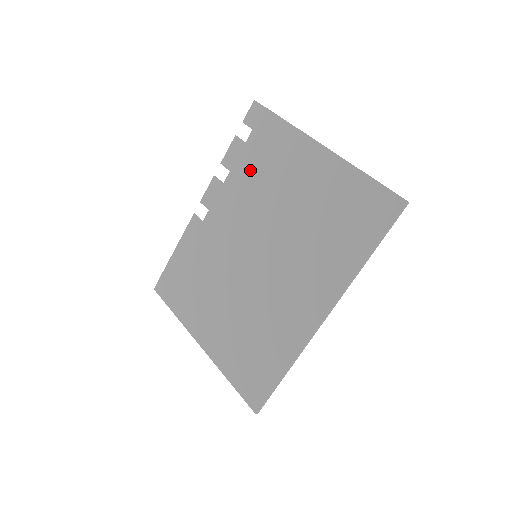
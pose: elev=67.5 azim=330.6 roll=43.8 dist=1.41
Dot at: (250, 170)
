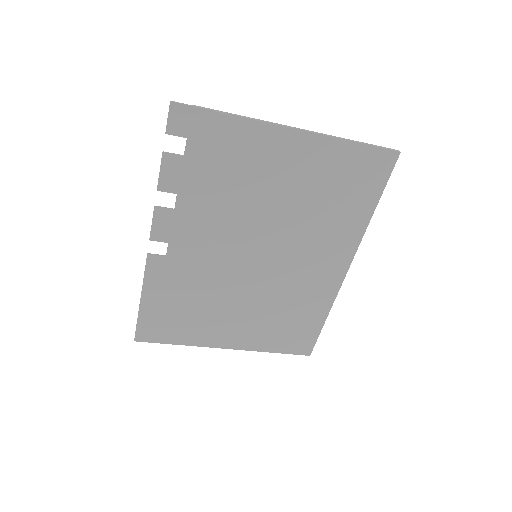
Dot at: (208, 183)
